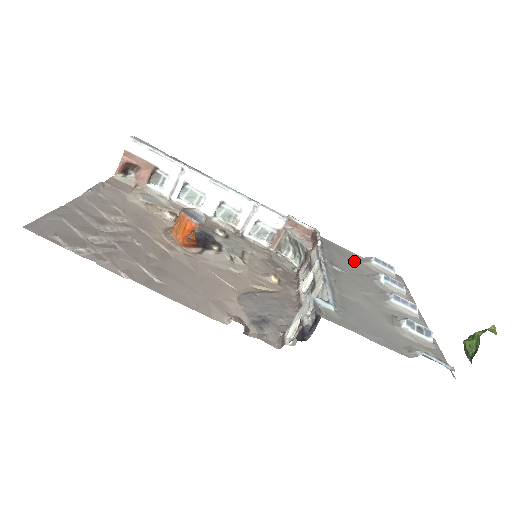
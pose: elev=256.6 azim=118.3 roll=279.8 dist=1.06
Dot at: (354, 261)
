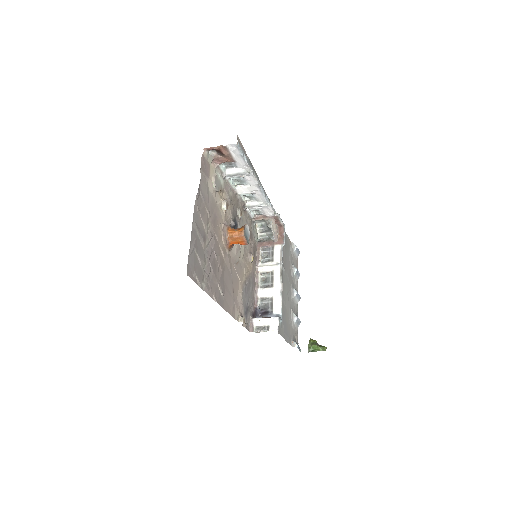
Dot at: (289, 252)
